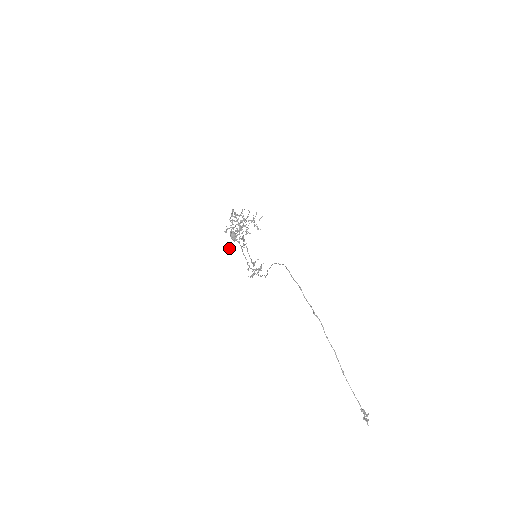
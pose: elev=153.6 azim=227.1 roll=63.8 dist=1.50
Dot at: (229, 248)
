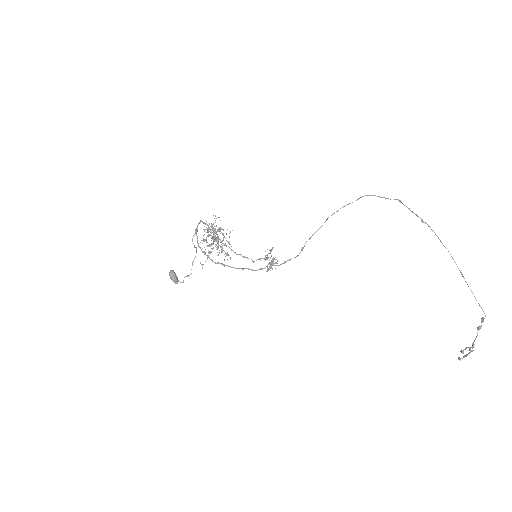
Dot at: (202, 267)
